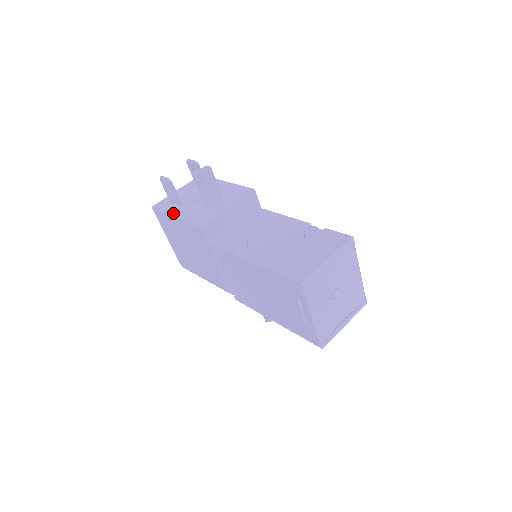
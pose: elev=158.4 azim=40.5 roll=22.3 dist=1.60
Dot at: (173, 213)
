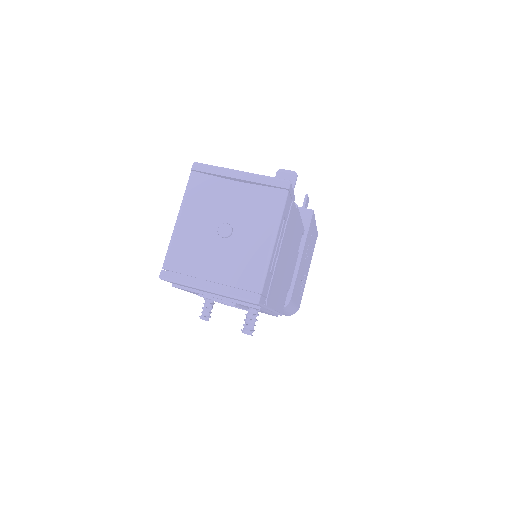
Dot at: occluded
